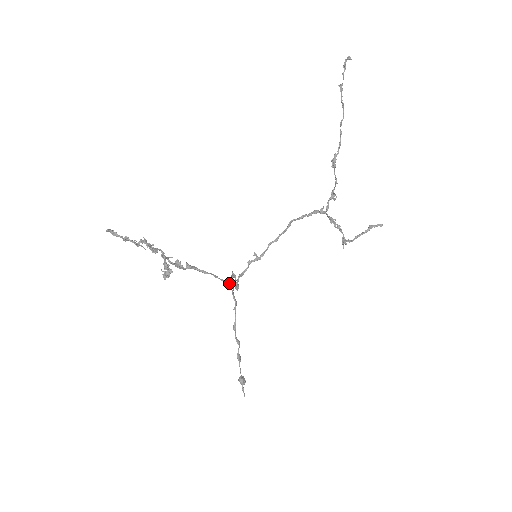
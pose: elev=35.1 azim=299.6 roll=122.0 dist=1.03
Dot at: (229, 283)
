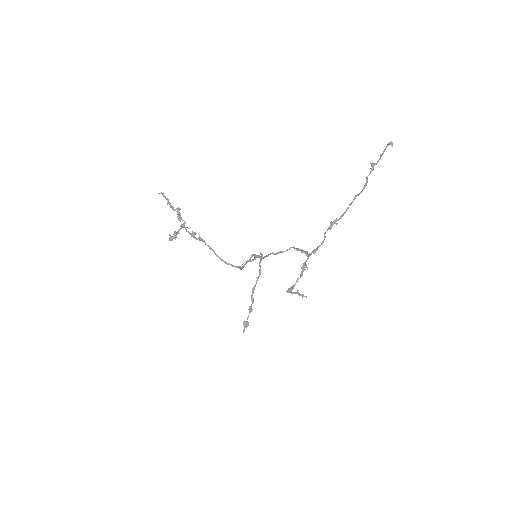
Dot at: (226, 263)
